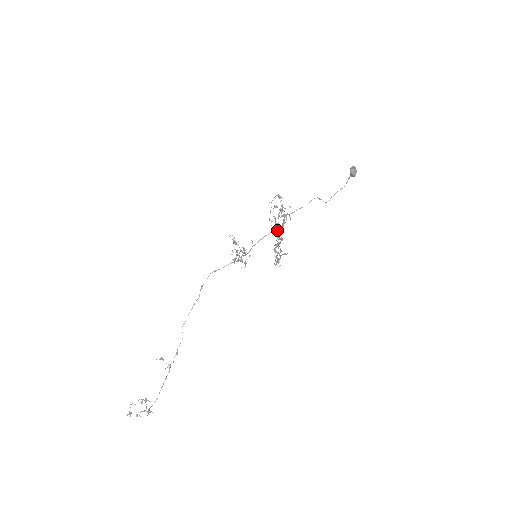
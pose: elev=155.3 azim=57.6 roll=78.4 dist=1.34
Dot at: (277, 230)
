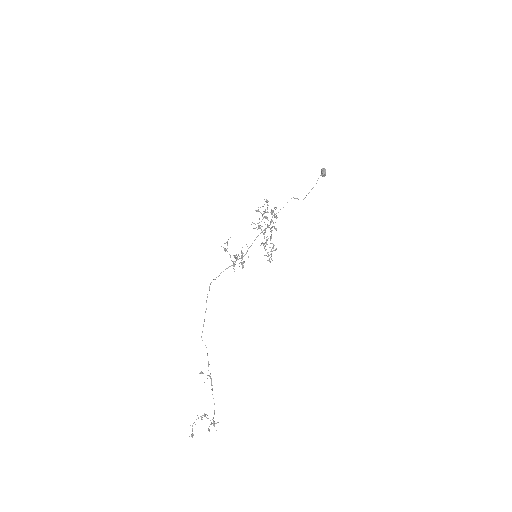
Dot at: occluded
